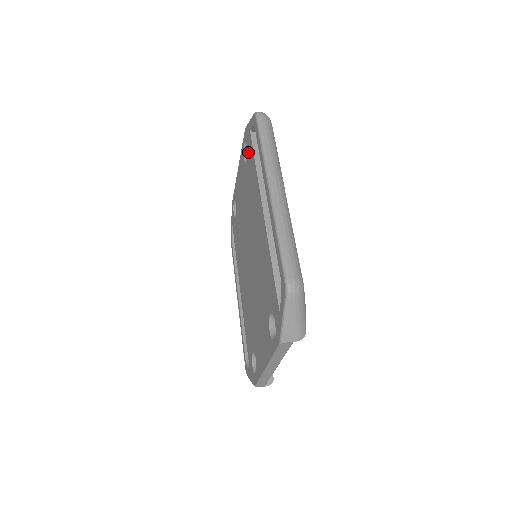
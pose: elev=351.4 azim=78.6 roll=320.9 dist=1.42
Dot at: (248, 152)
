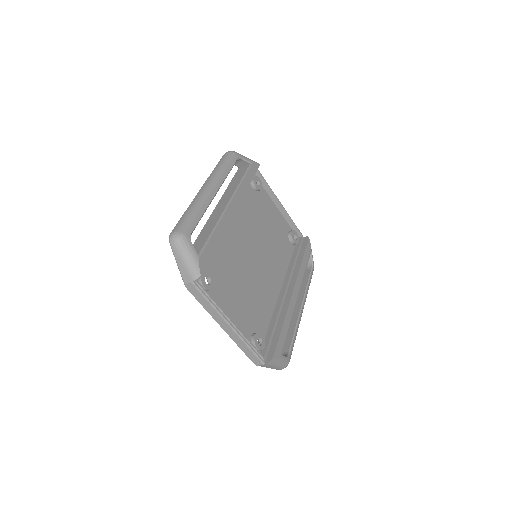
Dot at: occluded
